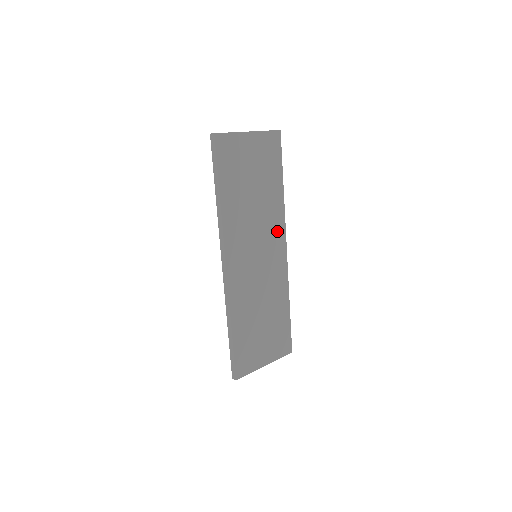
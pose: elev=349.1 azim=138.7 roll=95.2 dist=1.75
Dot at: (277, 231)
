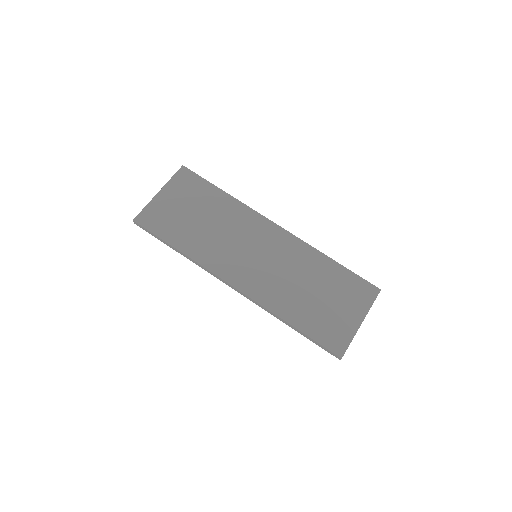
Dot at: (254, 223)
